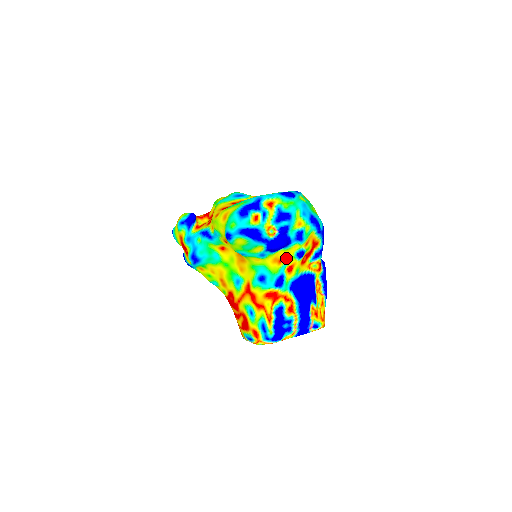
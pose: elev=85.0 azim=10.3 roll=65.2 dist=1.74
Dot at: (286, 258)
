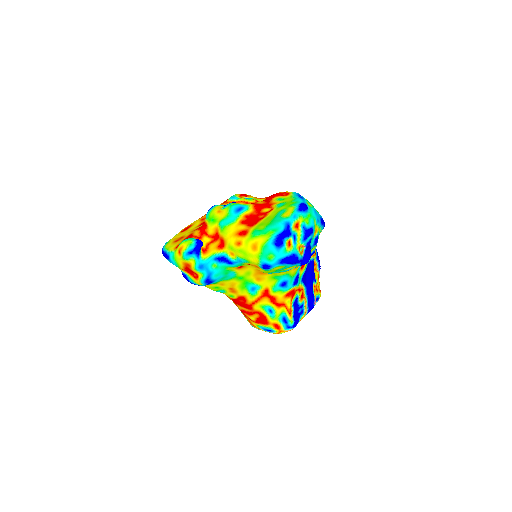
Dot at: occluded
